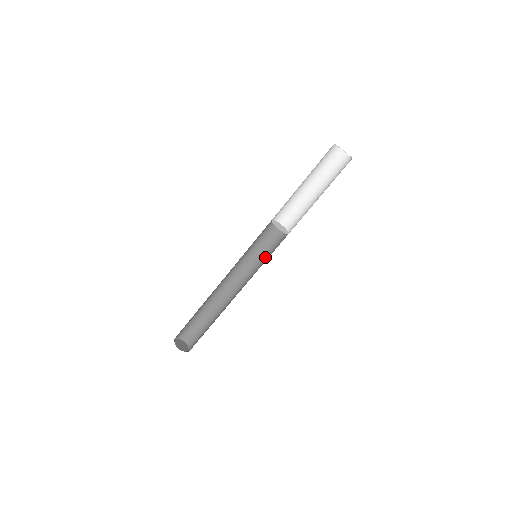
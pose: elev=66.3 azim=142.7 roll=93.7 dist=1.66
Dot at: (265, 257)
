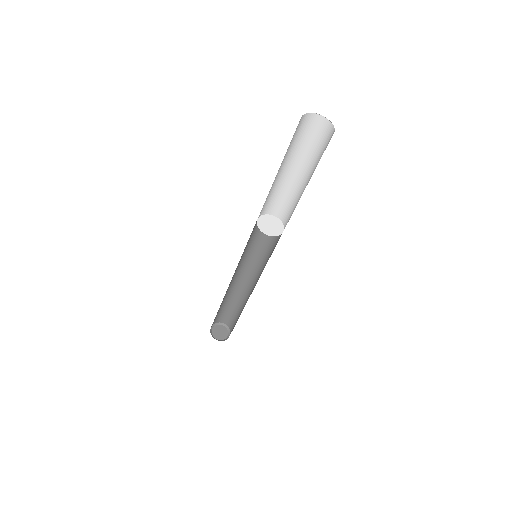
Dot at: (269, 256)
